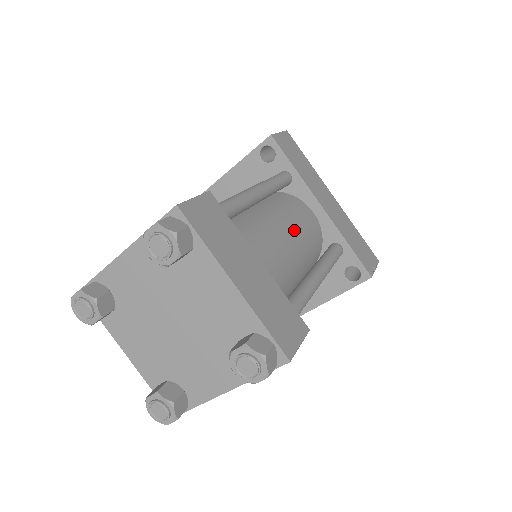
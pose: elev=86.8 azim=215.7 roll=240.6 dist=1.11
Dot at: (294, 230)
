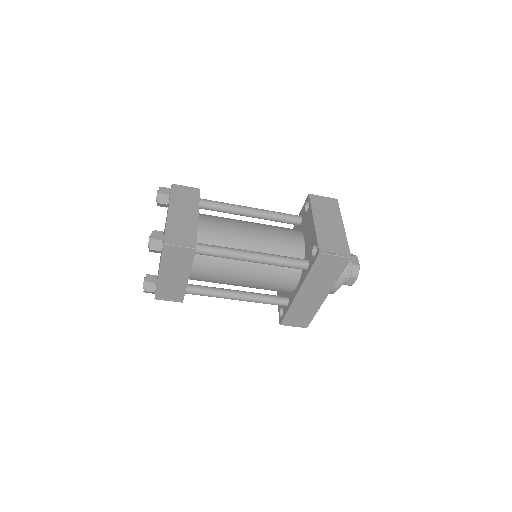
Dot at: (257, 281)
